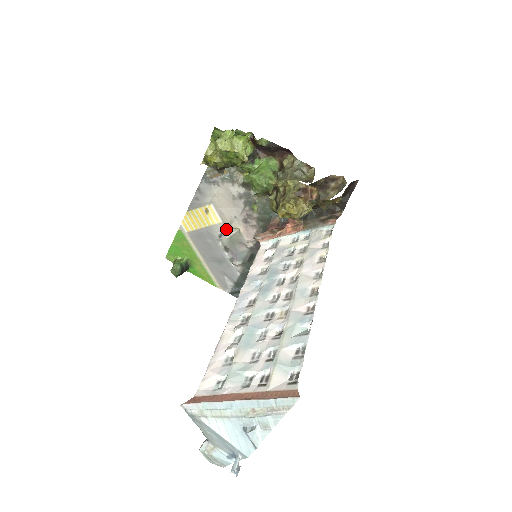
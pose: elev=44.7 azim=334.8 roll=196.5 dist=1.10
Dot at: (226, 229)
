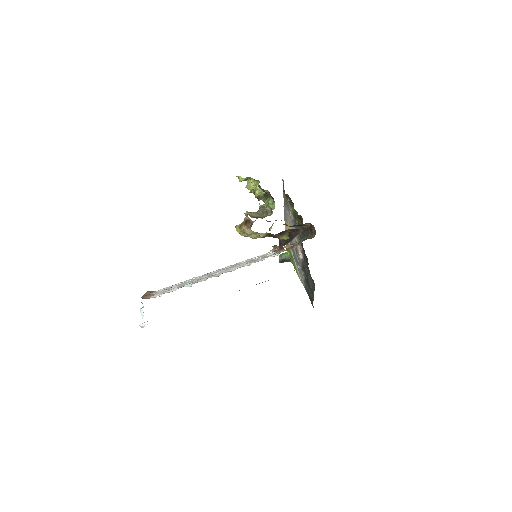
Dot at: (295, 241)
